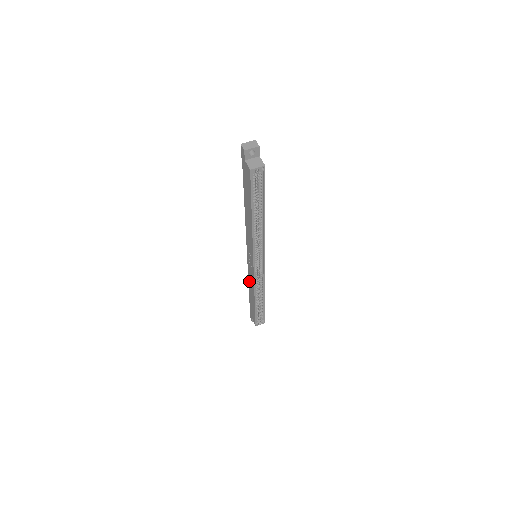
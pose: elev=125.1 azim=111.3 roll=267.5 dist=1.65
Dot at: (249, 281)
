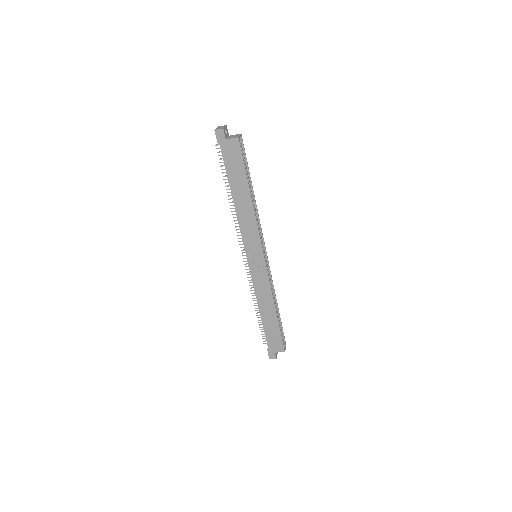
Dot at: (259, 298)
